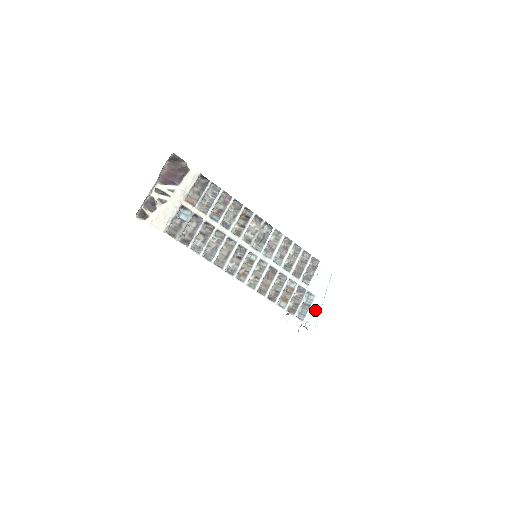
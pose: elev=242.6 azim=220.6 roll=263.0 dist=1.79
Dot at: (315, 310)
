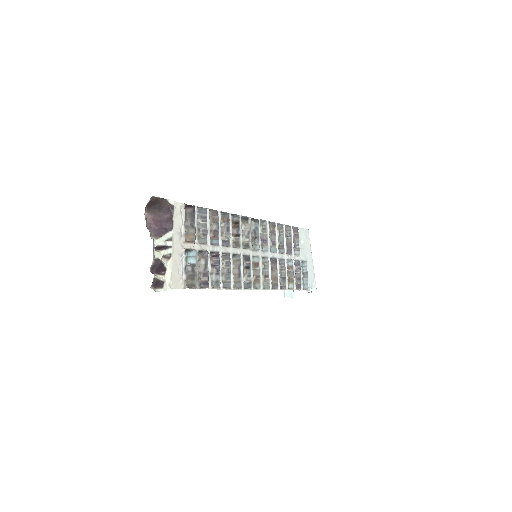
Dot at: (311, 273)
